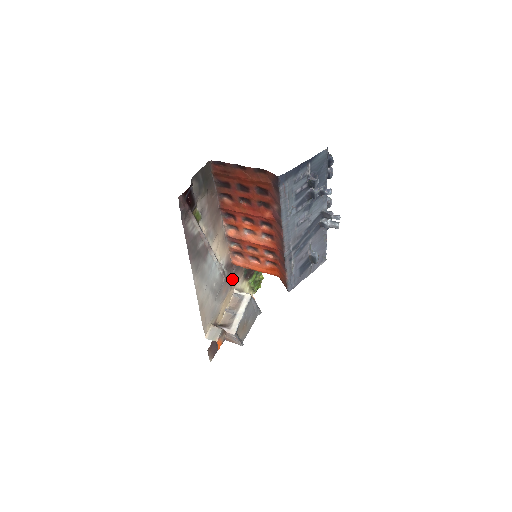
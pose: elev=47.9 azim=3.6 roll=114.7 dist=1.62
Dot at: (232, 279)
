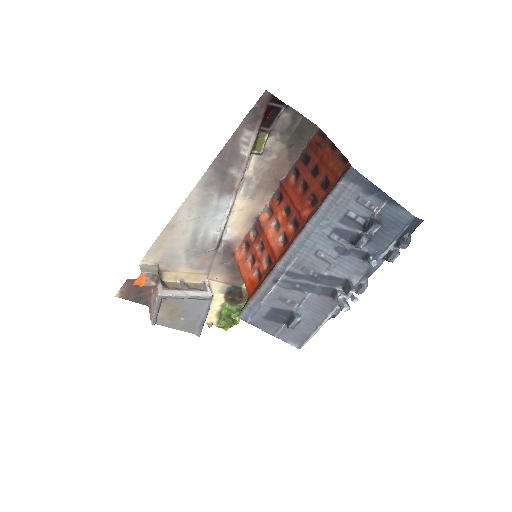
Dot at: (218, 267)
